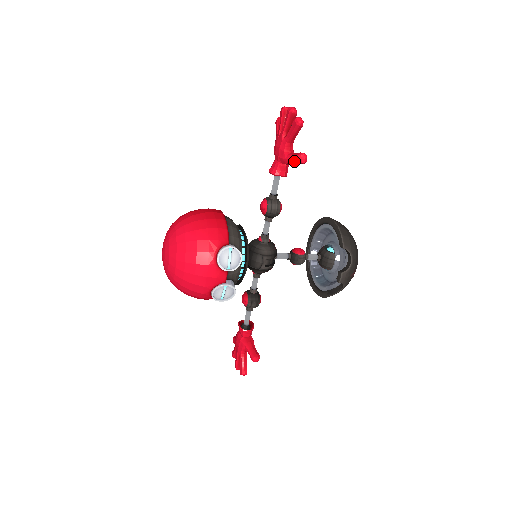
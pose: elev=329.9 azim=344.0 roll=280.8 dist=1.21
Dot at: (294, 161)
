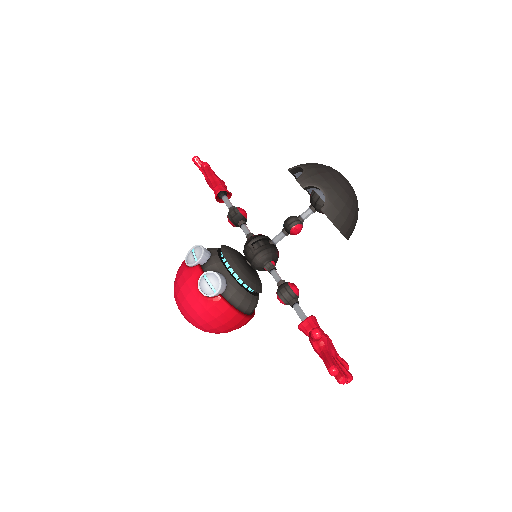
Dot at: (206, 174)
